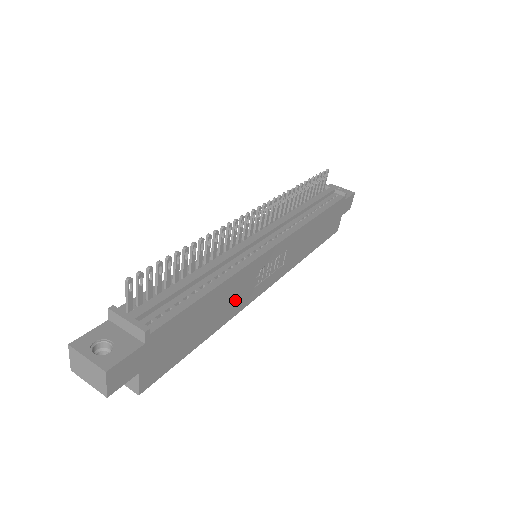
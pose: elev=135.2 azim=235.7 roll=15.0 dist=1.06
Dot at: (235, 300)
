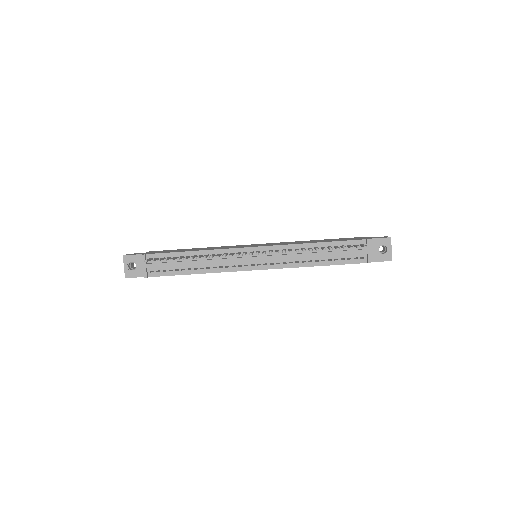
Dot at: occluded
